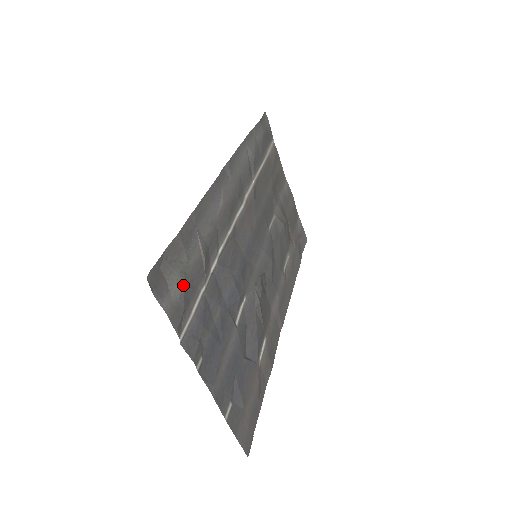
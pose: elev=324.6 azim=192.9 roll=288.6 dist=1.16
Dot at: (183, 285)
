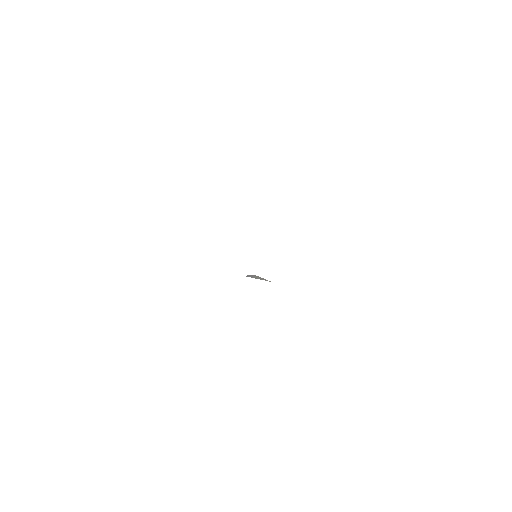
Dot at: occluded
